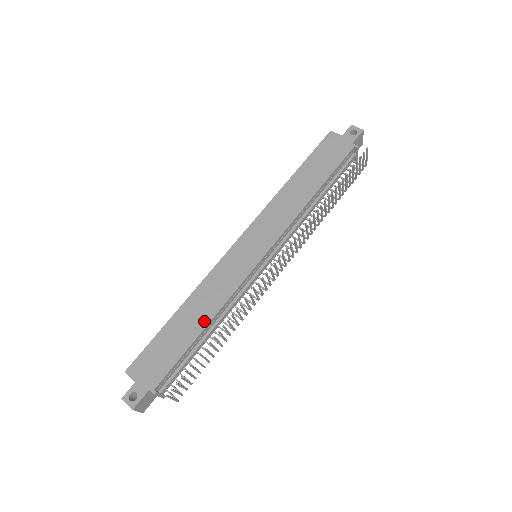
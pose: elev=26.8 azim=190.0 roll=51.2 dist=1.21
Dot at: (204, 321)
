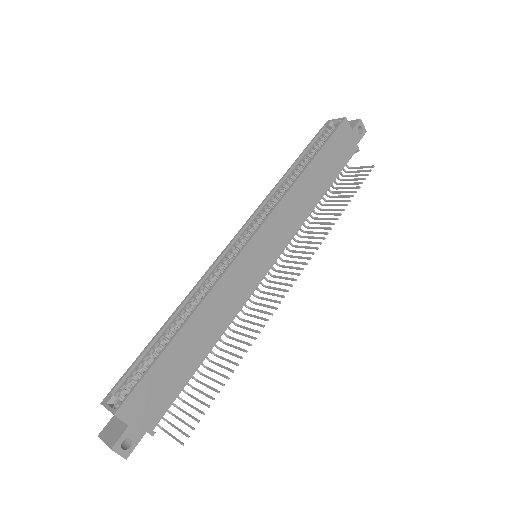
Dot at: (211, 343)
